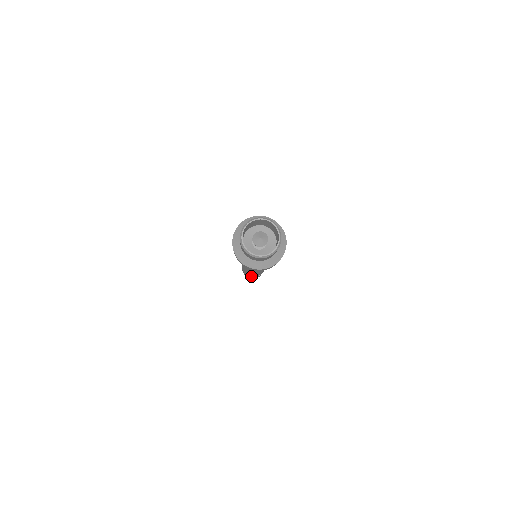
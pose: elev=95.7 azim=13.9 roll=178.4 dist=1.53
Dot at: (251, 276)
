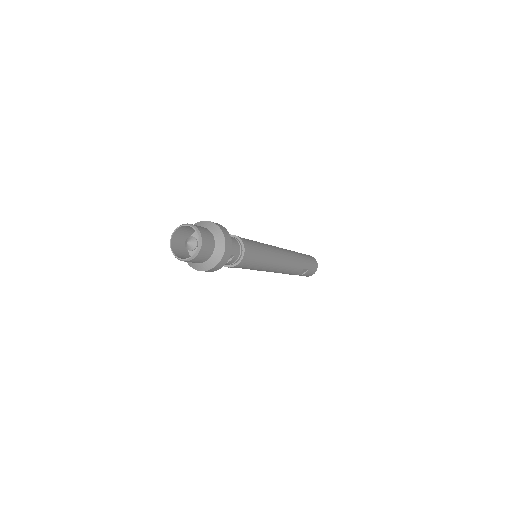
Dot at: (295, 274)
